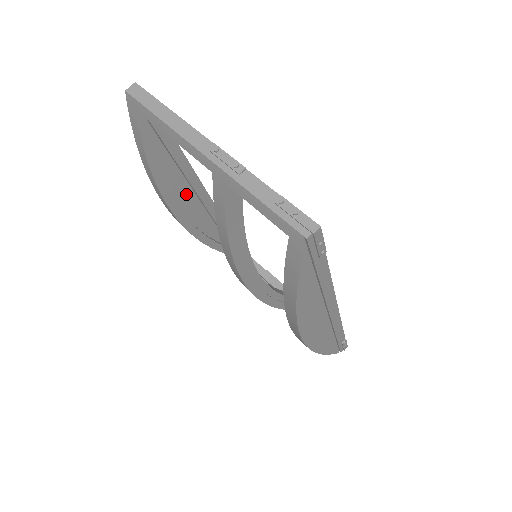
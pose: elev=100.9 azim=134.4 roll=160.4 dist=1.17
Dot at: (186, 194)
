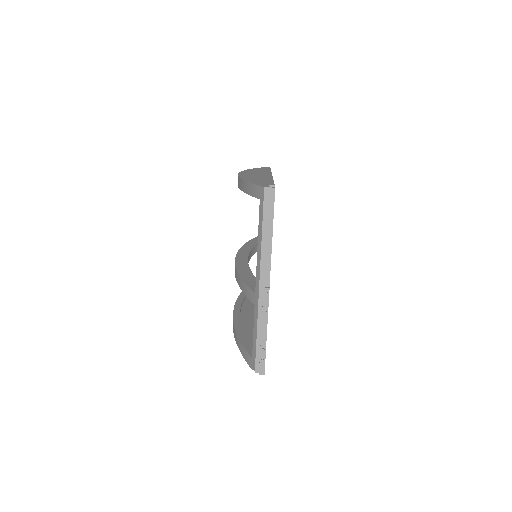
Dot at: occluded
